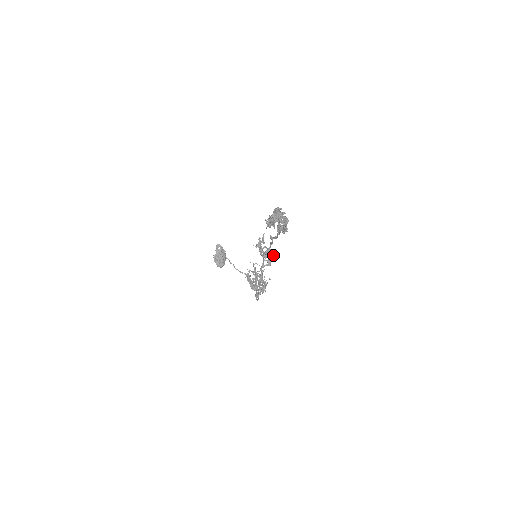
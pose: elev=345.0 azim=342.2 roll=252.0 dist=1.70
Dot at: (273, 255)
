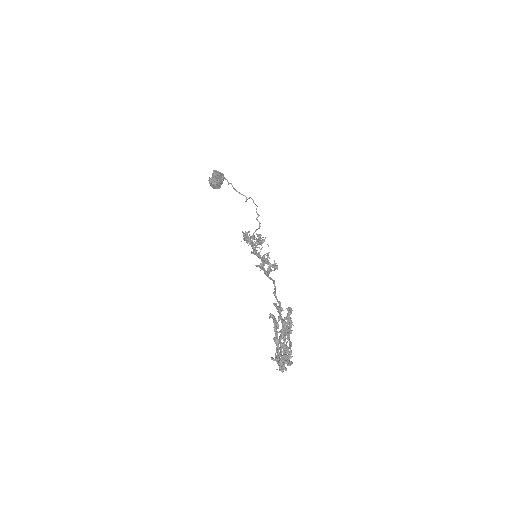
Dot at: (275, 269)
